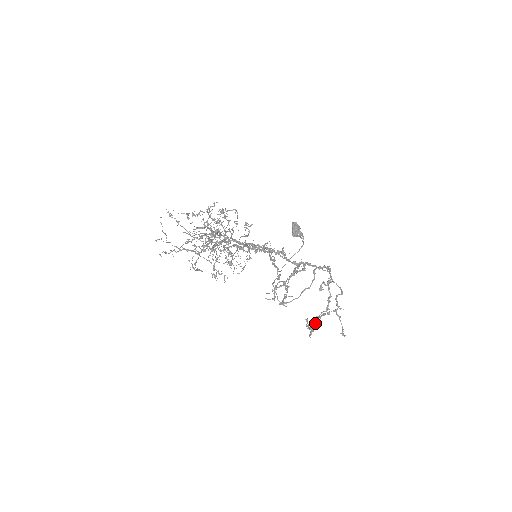
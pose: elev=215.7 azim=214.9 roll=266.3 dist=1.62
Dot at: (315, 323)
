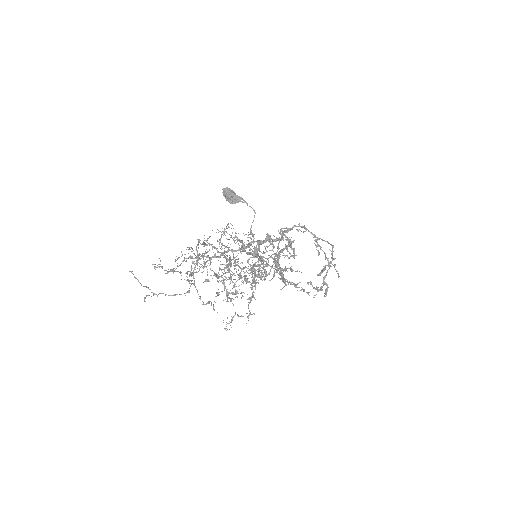
Dot at: (327, 284)
